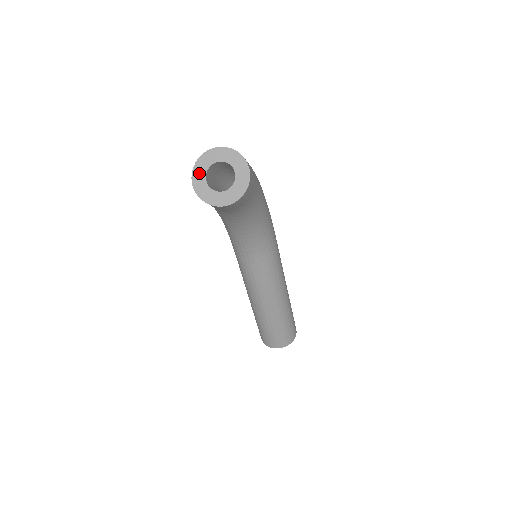
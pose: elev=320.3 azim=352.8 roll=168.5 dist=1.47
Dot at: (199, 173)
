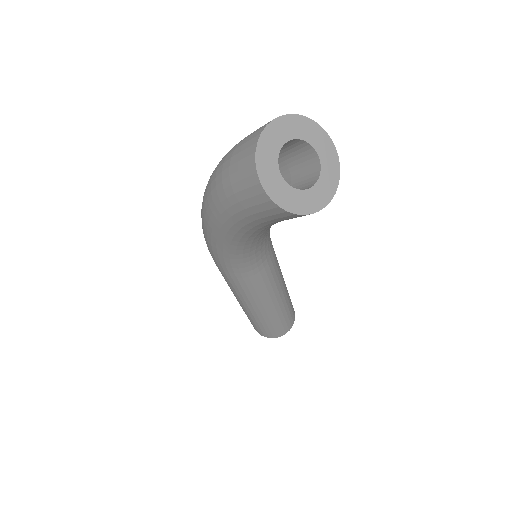
Dot at: (274, 184)
